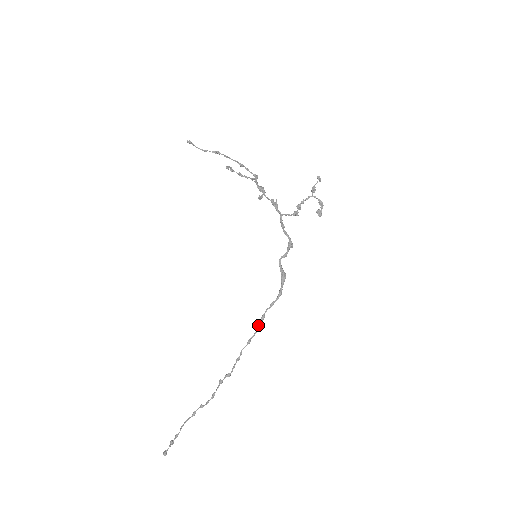
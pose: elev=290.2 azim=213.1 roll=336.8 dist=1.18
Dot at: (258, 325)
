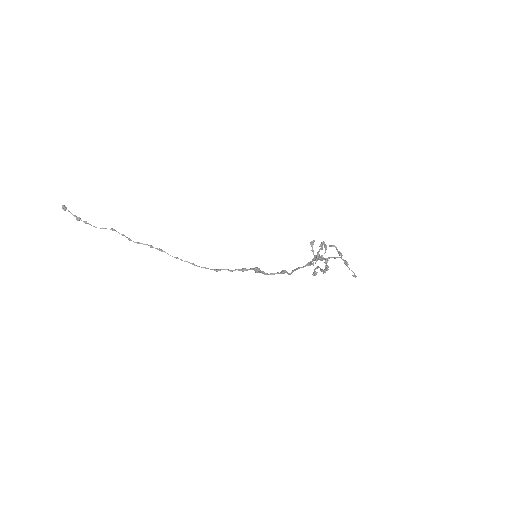
Dot at: (210, 269)
